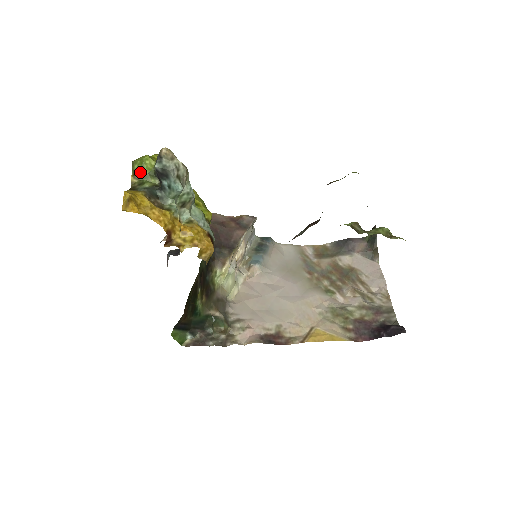
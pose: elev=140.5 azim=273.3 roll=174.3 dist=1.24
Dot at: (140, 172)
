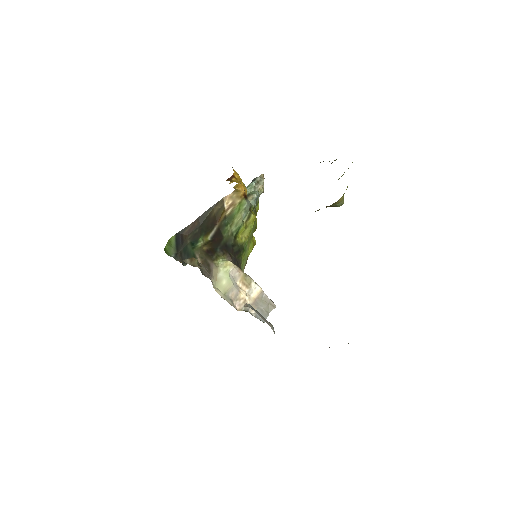
Dot at: occluded
